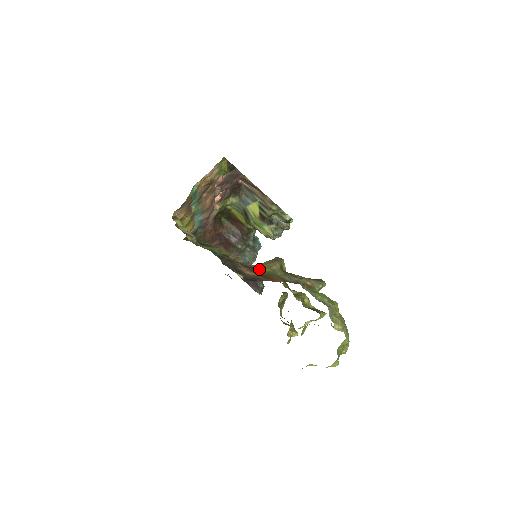
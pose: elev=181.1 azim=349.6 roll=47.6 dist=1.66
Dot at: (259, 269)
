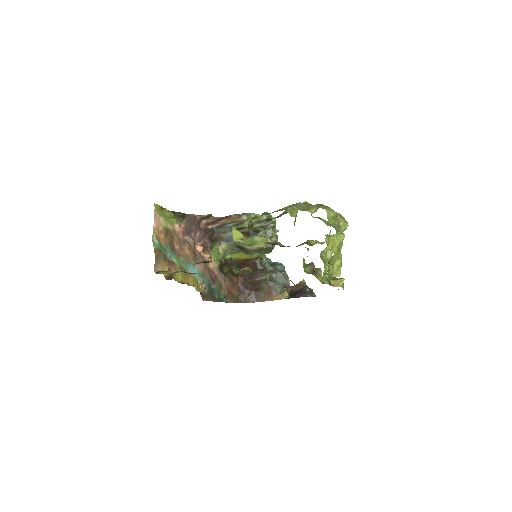
Dot at: occluded
